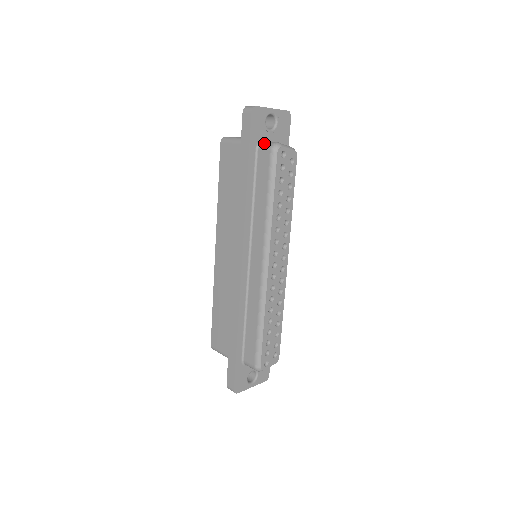
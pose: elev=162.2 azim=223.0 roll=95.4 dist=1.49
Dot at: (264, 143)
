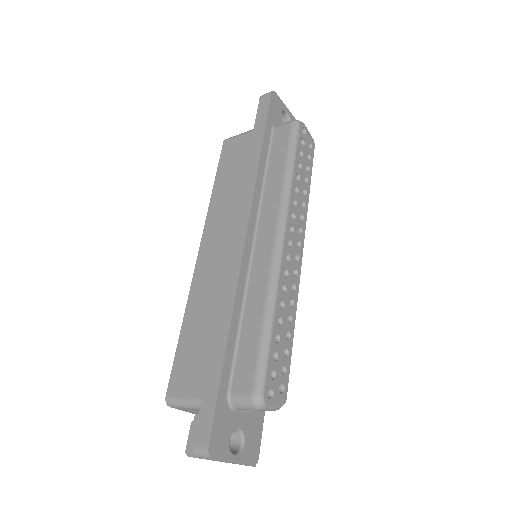
Dot at: occluded
